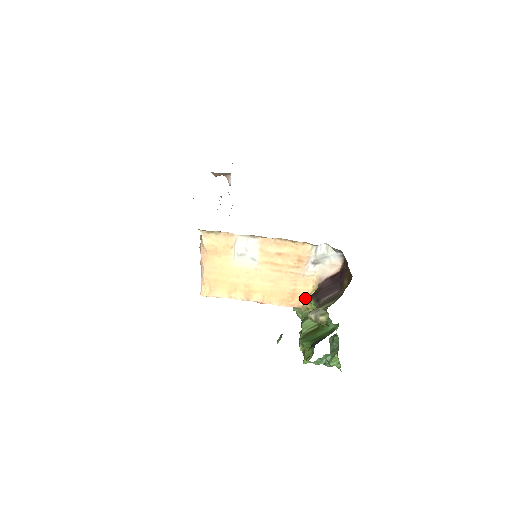
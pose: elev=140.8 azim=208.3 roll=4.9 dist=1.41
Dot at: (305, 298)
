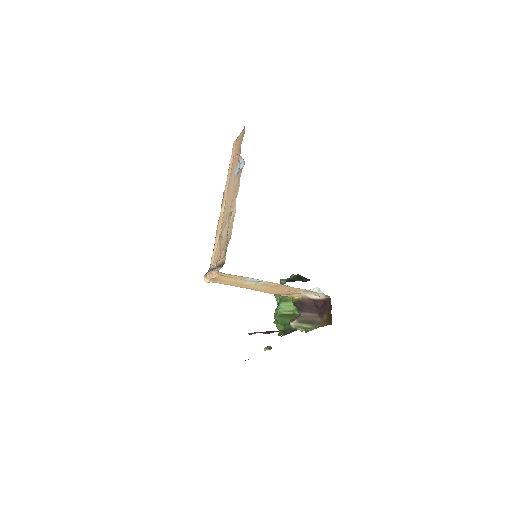
Dot at: (288, 295)
